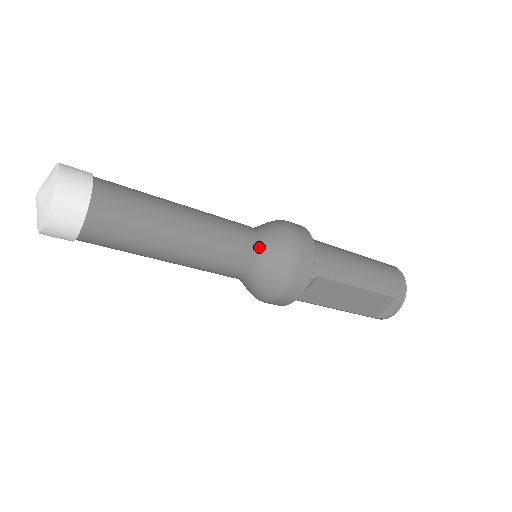
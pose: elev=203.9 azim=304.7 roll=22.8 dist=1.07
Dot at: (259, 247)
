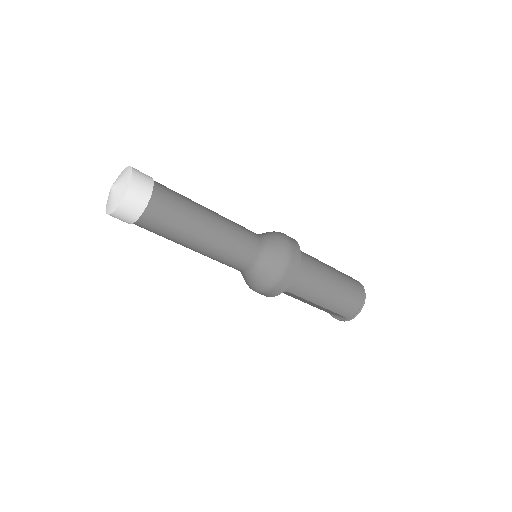
Dot at: (254, 263)
